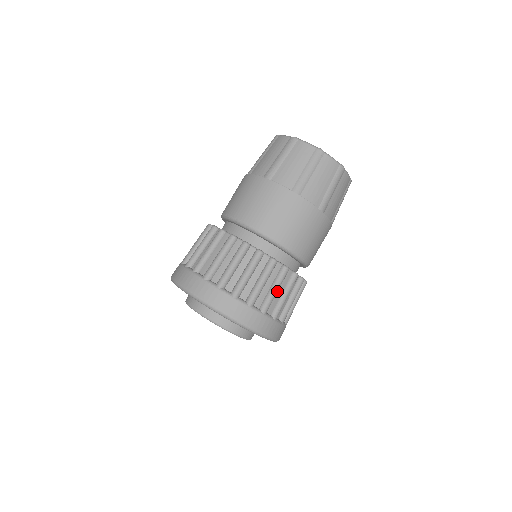
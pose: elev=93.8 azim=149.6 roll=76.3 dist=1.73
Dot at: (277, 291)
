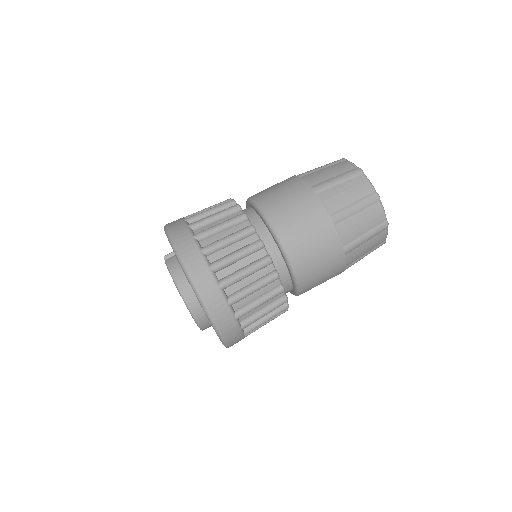
Dot at: occluded
